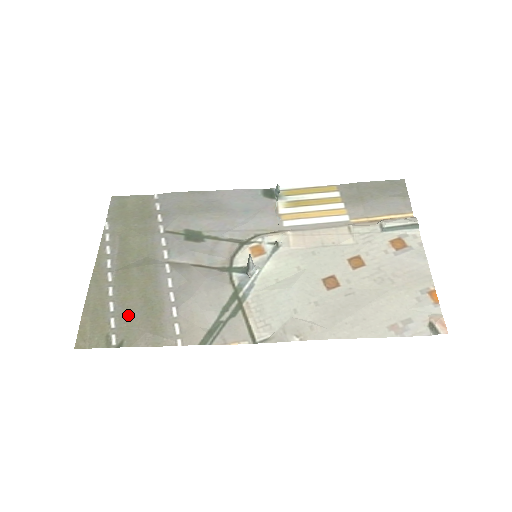
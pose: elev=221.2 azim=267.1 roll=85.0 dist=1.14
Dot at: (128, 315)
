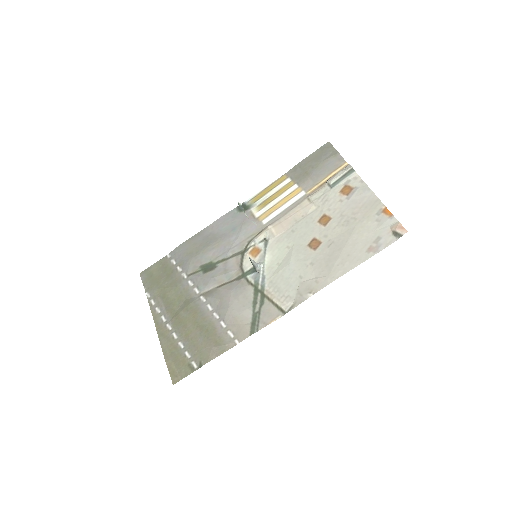
Dot at: (194, 344)
